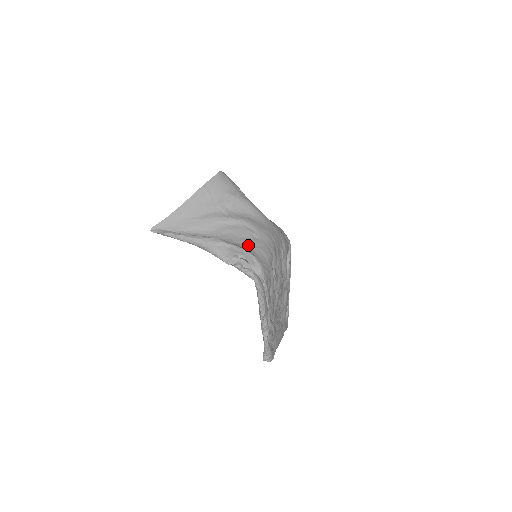
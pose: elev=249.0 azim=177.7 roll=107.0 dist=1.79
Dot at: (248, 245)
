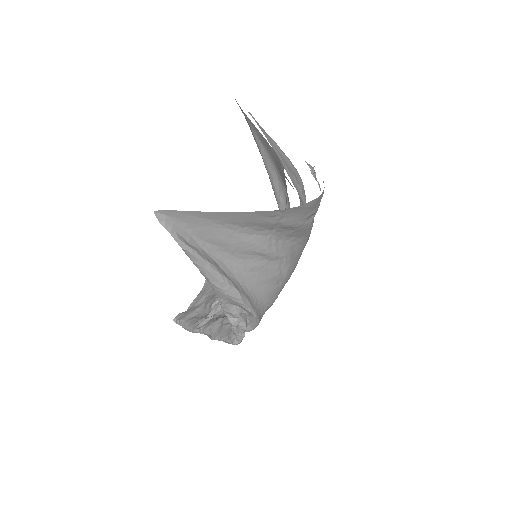
Dot at: (264, 298)
